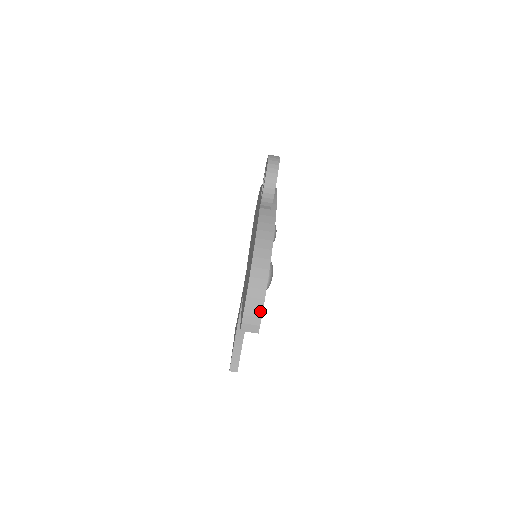
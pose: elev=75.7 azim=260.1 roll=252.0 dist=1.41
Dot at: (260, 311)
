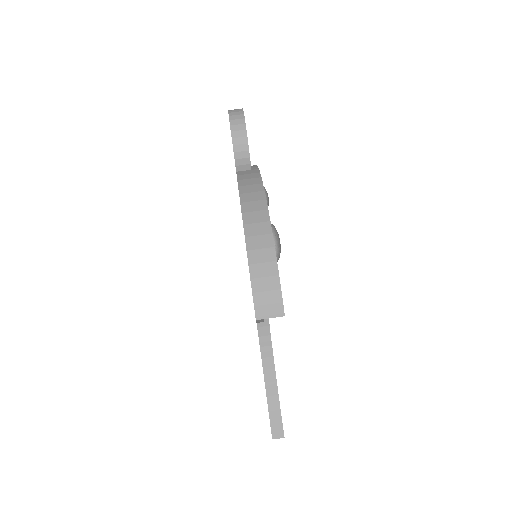
Dot at: (275, 279)
